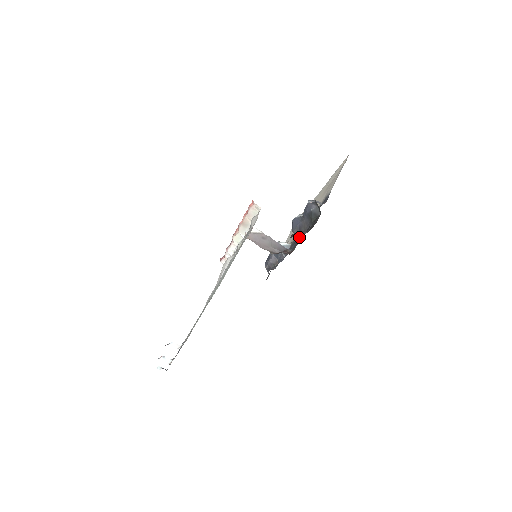
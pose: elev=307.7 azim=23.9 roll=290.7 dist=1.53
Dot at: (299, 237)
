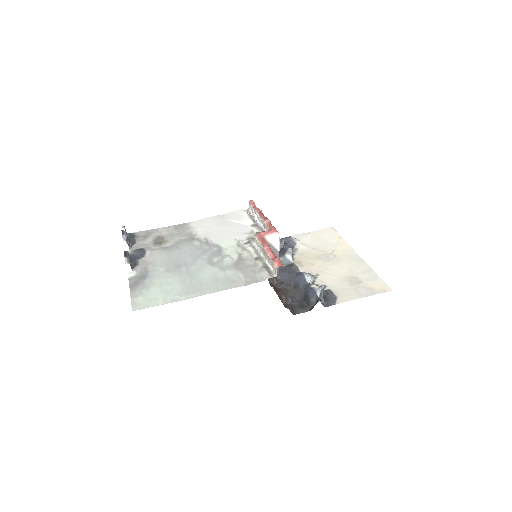
Dot at: (290, 287)
